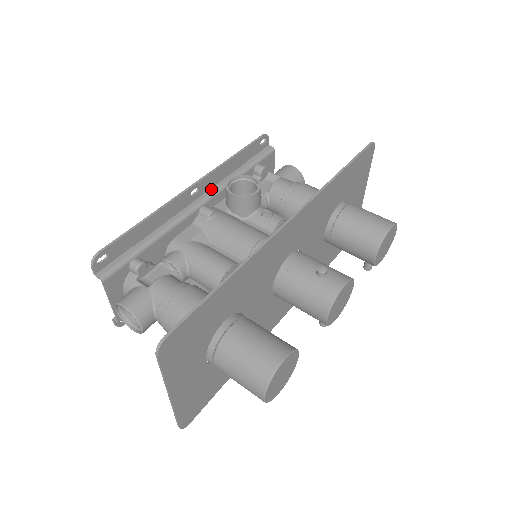
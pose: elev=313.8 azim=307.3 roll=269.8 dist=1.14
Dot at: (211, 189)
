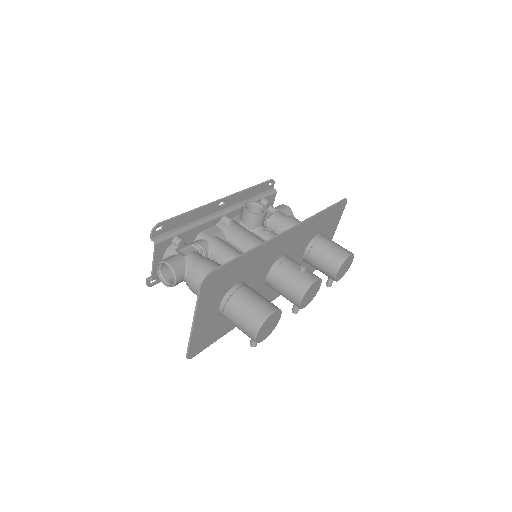
Dot at: (232, 206)
